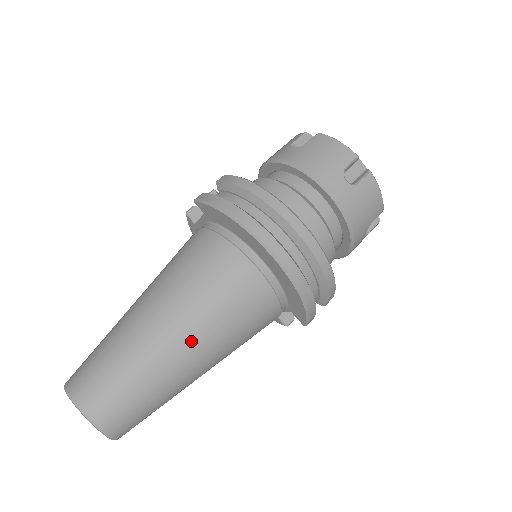
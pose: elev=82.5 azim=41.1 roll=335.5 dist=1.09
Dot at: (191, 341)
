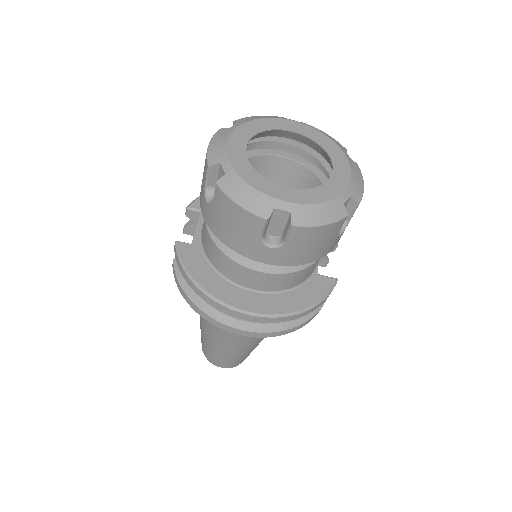
Dot at: (239, 345)
